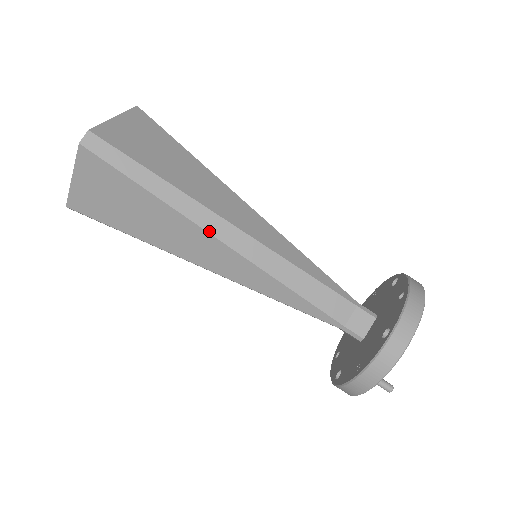
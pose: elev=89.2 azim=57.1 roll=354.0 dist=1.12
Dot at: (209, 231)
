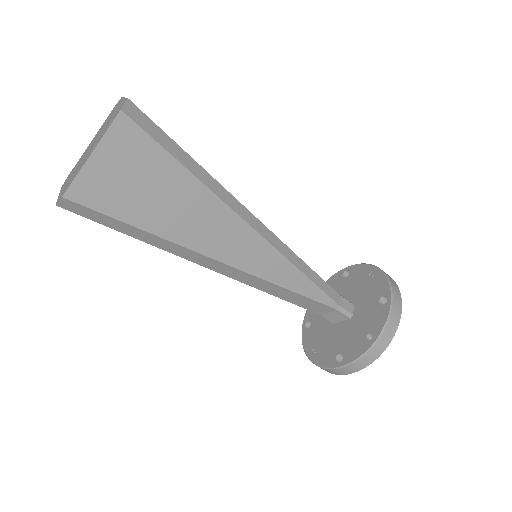
Dot at: (203, 266)
